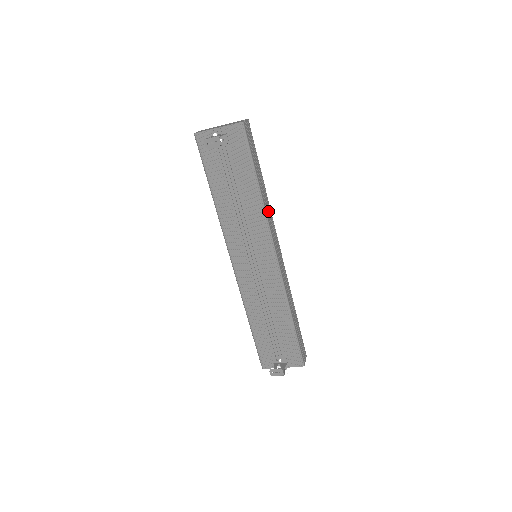
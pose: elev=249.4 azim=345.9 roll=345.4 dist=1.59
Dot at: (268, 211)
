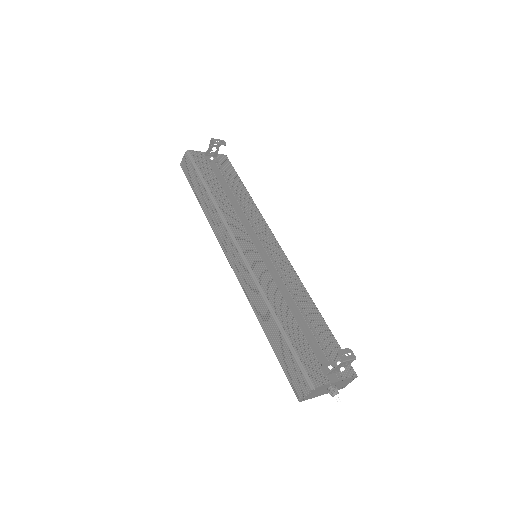
Dot at: occluded
